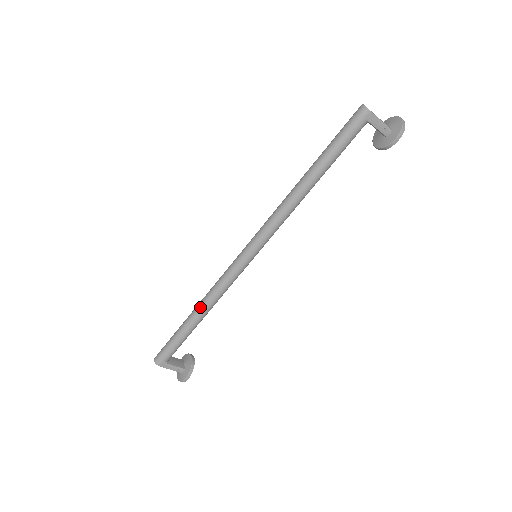
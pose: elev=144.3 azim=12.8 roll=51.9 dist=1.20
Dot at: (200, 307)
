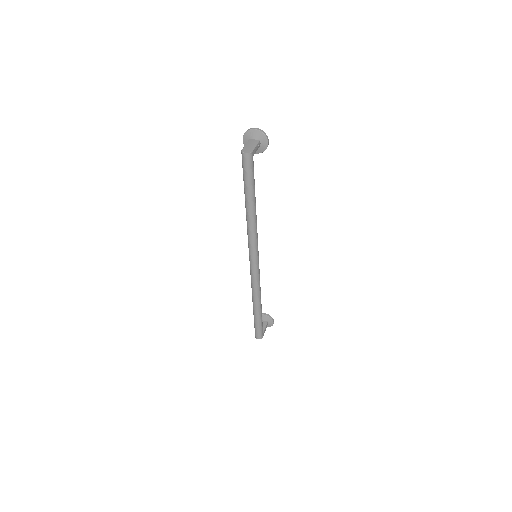
Dot at: (258, 302)
